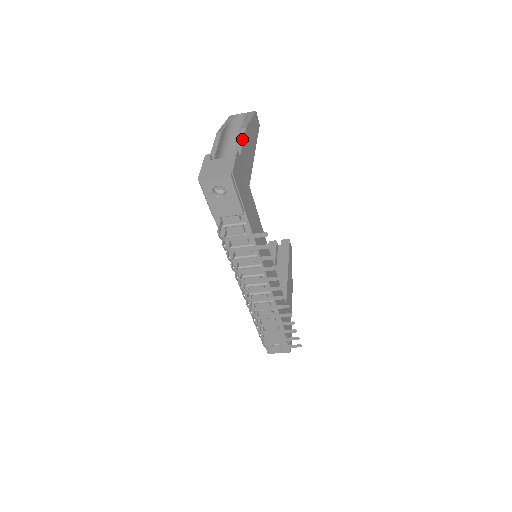
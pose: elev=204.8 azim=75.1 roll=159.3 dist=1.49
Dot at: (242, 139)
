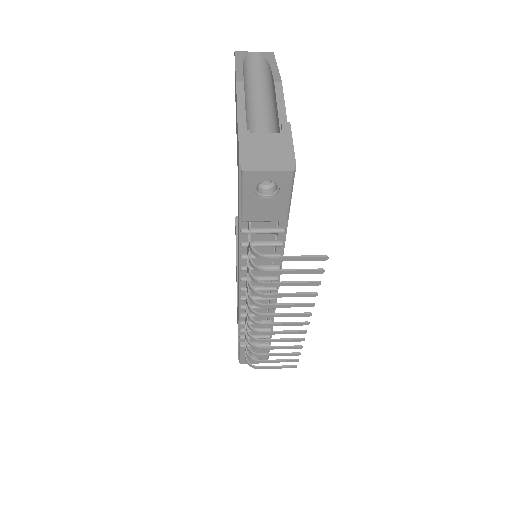
Dot at: (282, 101)
